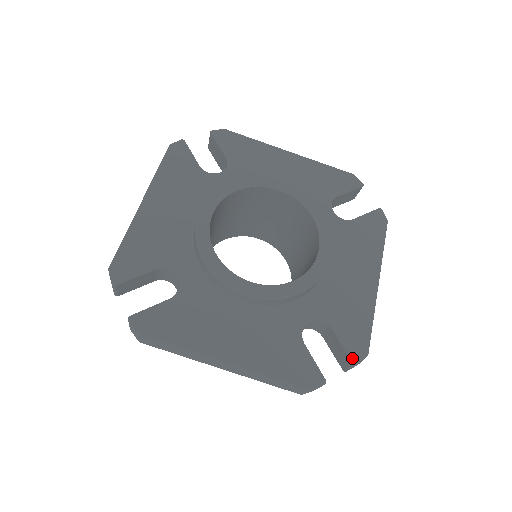
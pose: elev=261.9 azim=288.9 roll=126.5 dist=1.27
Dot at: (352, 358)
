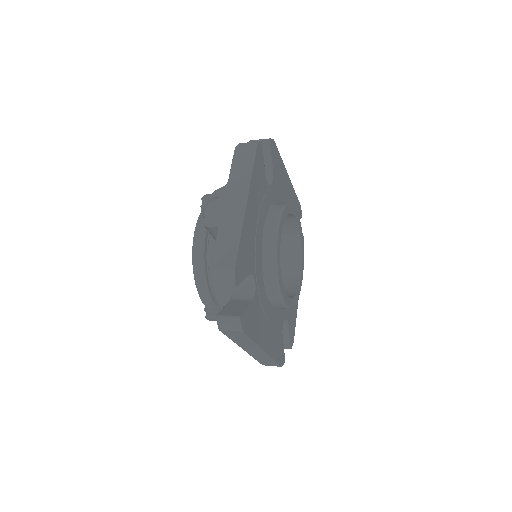
Dot at: (291, 344)
